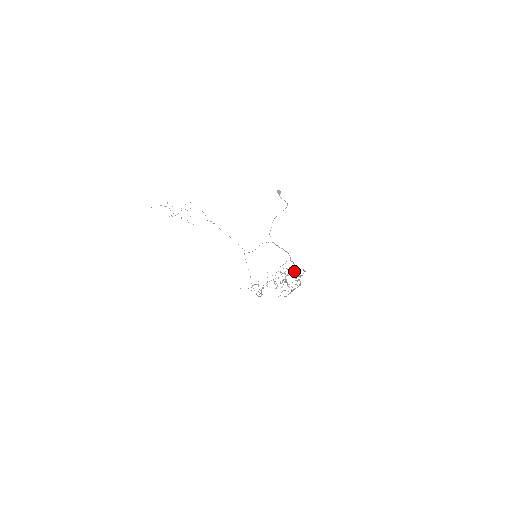
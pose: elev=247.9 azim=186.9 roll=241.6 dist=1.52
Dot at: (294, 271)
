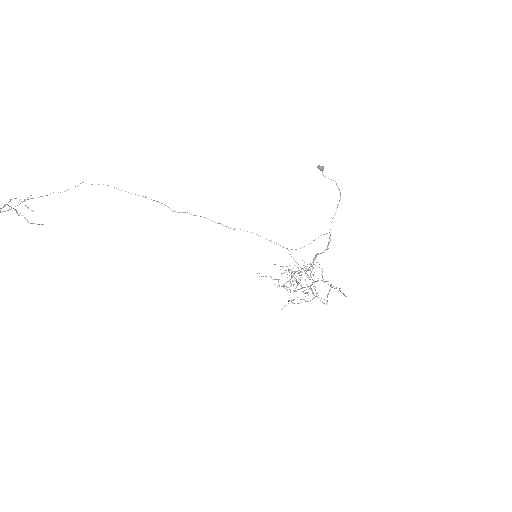
Dot at: (310, 266)
